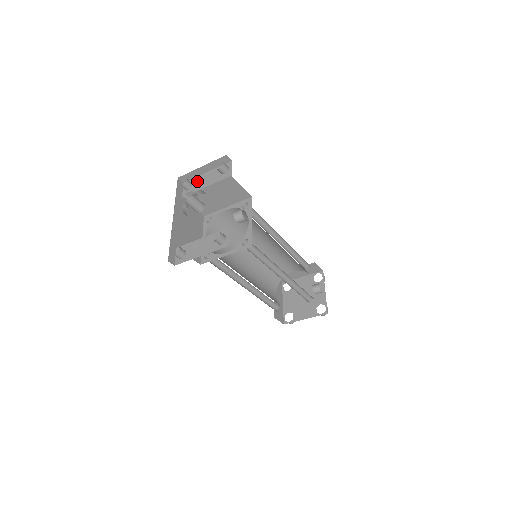
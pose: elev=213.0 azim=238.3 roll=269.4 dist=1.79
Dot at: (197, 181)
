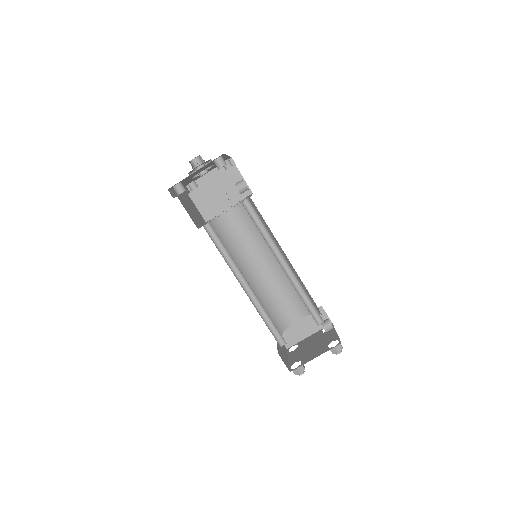
Dot at: occluded
